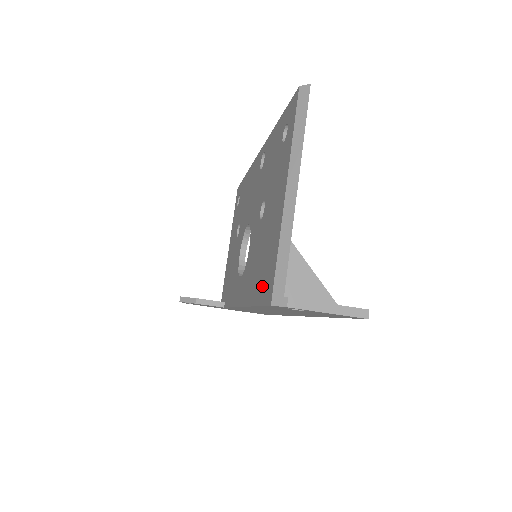
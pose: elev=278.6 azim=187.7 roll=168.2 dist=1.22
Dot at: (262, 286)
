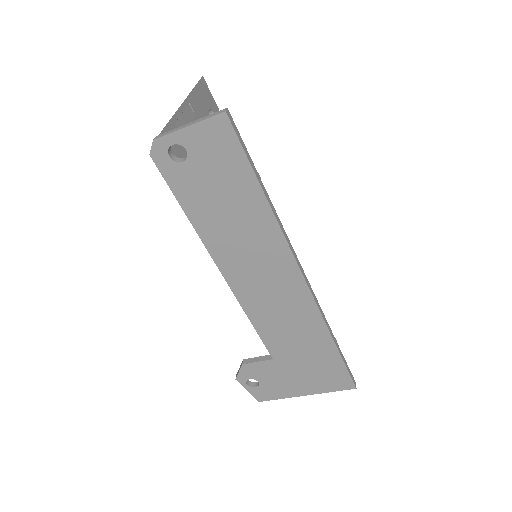
Dot at: occluded
